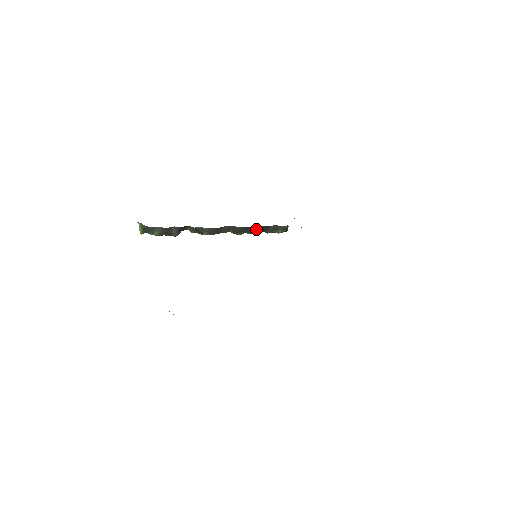
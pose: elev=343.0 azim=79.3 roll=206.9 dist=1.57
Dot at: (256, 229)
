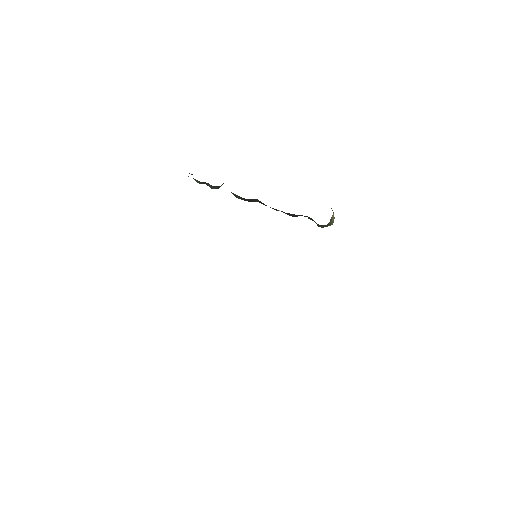
Dot at: (288, 214)
